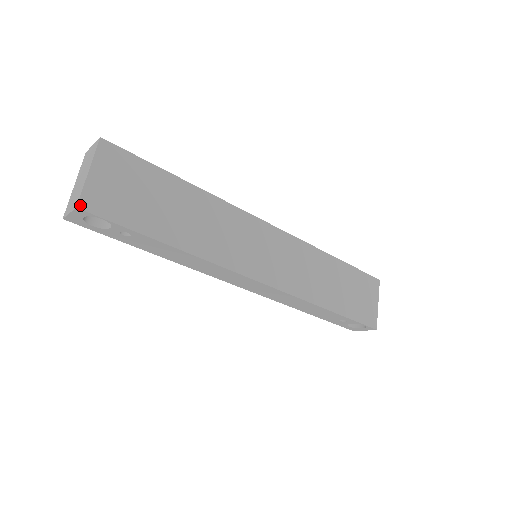
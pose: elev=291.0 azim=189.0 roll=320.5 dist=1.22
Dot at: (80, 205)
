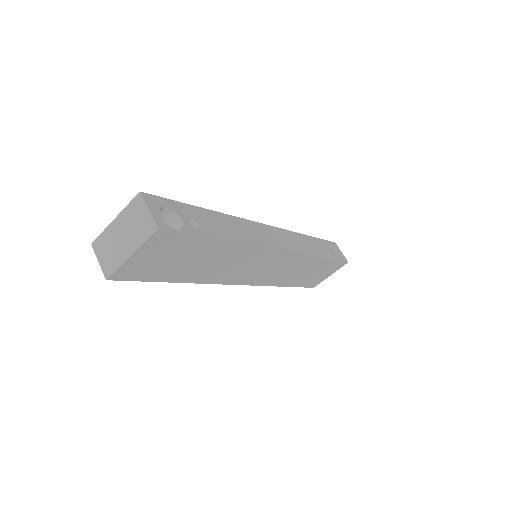
Dot at: (110, 278)
